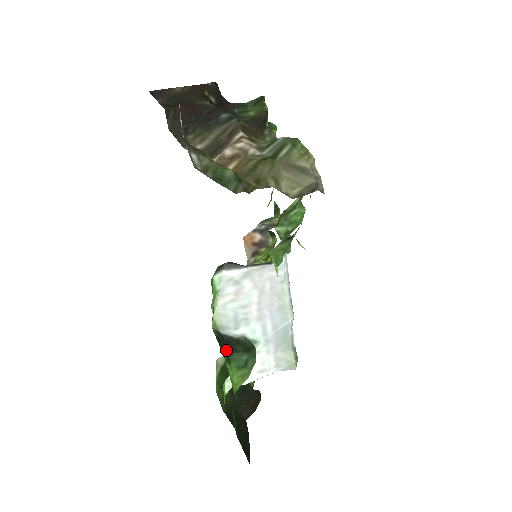
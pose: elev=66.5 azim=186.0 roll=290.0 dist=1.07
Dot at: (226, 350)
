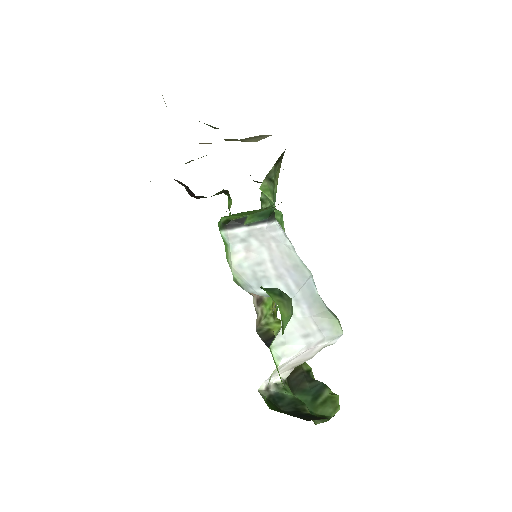
Dot at: occluded
